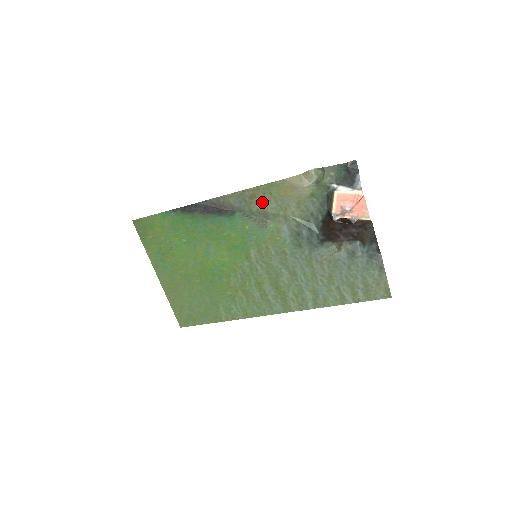
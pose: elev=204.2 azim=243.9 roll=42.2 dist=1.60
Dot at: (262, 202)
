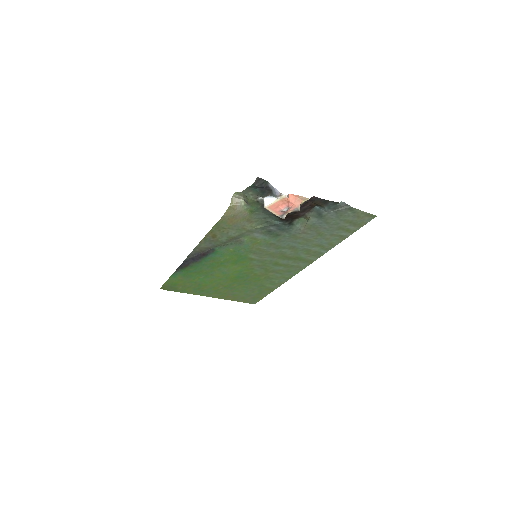
Dot at: (224, 235)
